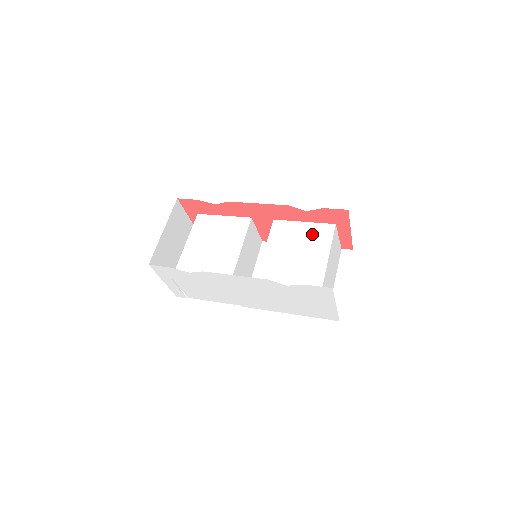
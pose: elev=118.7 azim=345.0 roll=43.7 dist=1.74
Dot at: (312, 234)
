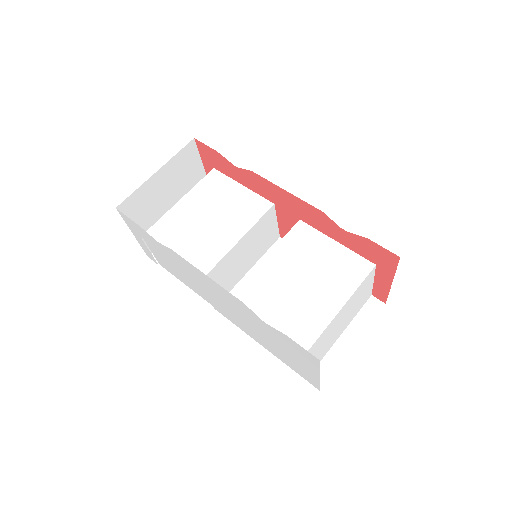
Dot at: (338, 263)
